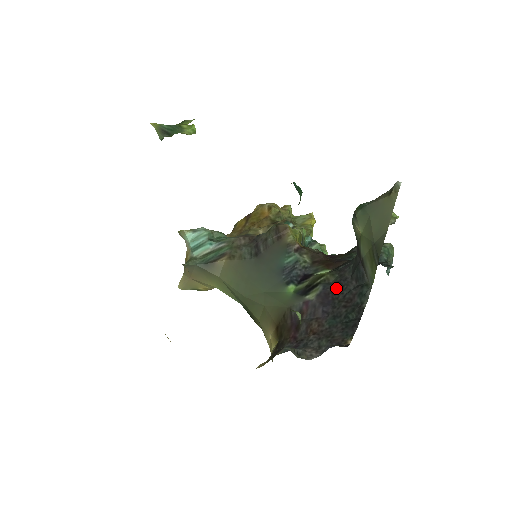
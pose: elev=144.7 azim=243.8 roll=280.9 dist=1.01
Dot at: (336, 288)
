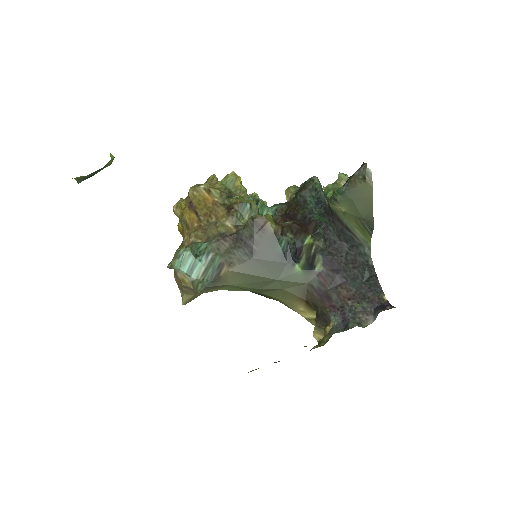
Dot at: (333, 253)
